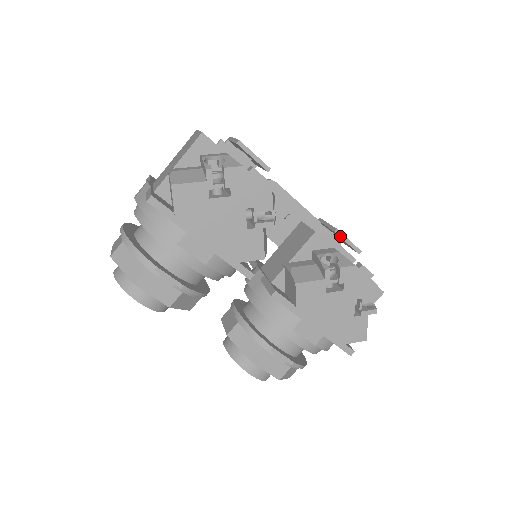
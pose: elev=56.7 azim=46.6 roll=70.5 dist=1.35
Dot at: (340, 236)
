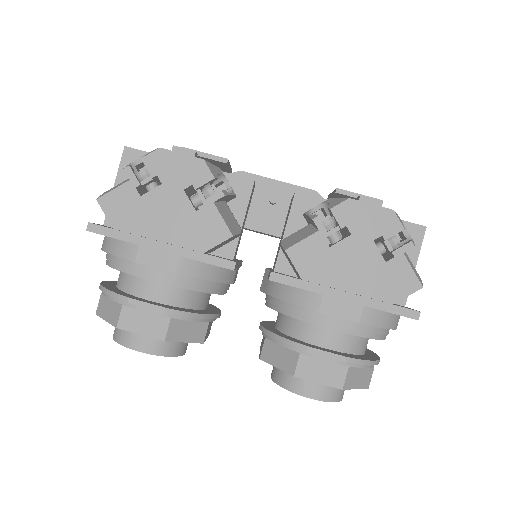
Dot at: (345, 194)
